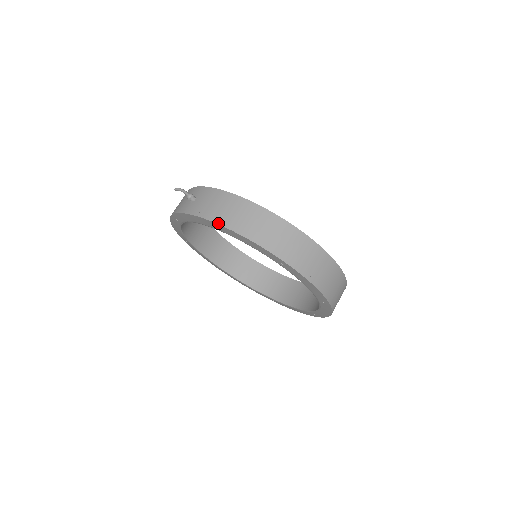
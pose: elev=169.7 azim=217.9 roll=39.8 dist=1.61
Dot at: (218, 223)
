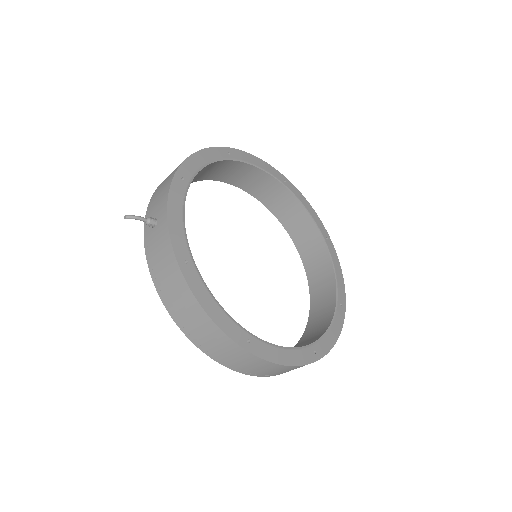
Dot at: (157, 291)
